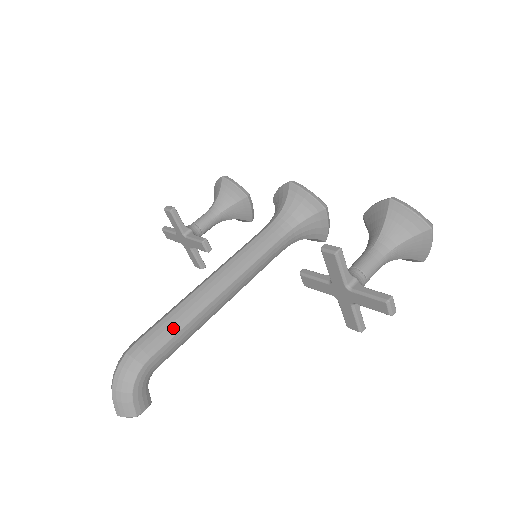
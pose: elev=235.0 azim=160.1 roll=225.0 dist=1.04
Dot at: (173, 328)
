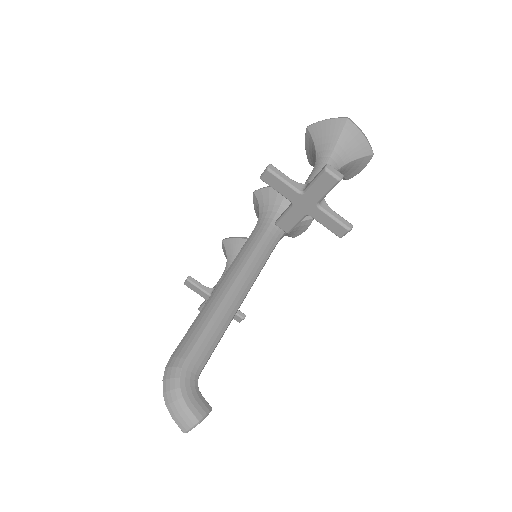
Dot at: (198, 330)
